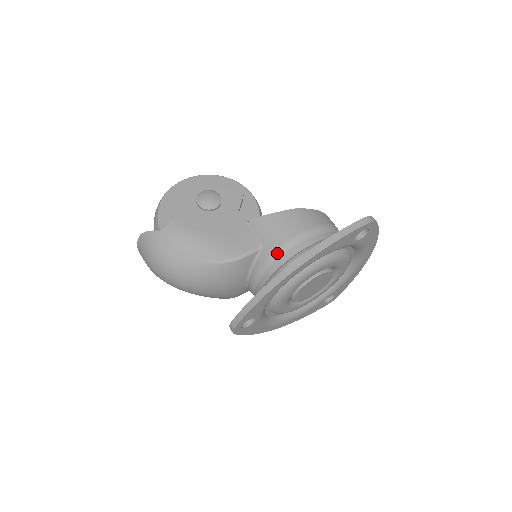
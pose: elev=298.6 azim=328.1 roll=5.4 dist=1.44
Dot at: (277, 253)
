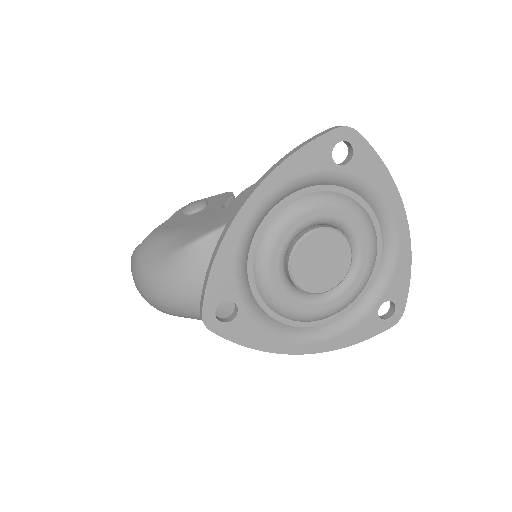
Dot at: occluded
